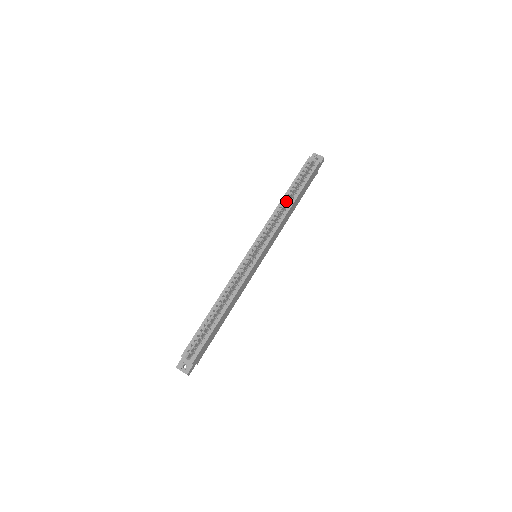
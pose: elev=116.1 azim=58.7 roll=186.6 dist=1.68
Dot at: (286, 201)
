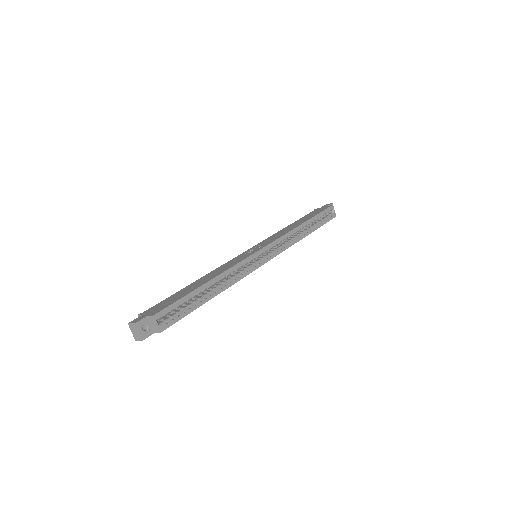
Dot at: occluded
